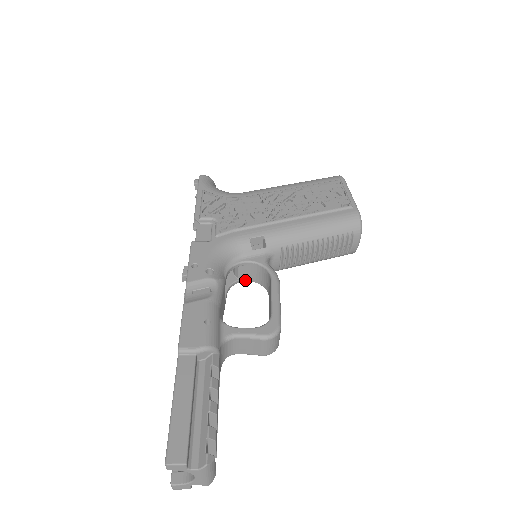
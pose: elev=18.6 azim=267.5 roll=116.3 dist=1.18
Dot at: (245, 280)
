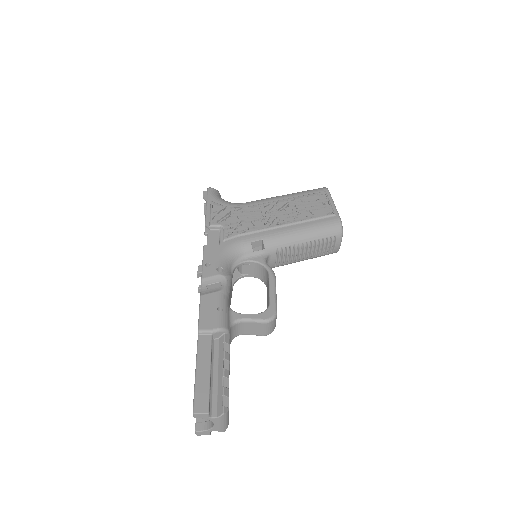
Dot at: (247, 276)
